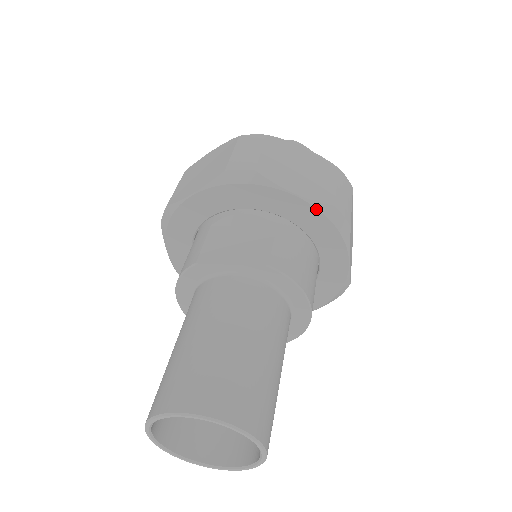
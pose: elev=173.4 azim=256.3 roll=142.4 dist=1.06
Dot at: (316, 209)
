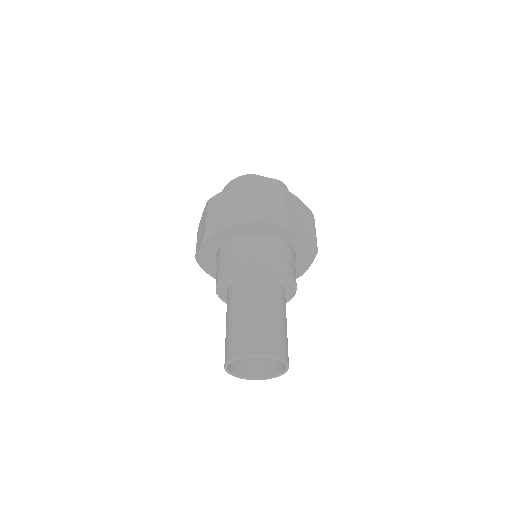
Dot at: (308, 243)
